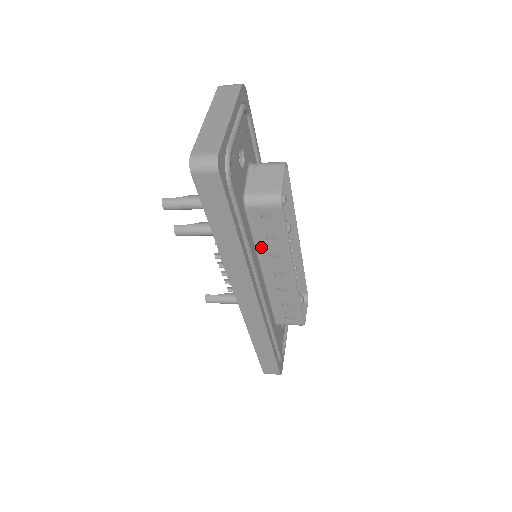
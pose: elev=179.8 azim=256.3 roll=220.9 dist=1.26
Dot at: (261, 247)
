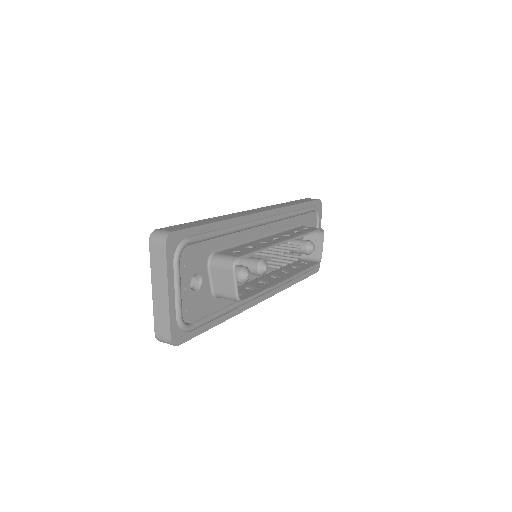
Dot at: (248, 285)
